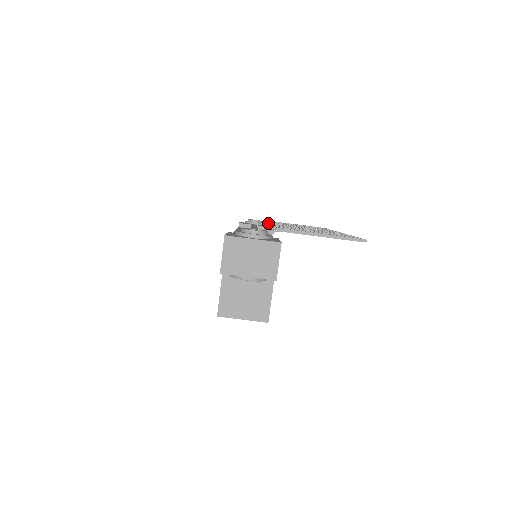
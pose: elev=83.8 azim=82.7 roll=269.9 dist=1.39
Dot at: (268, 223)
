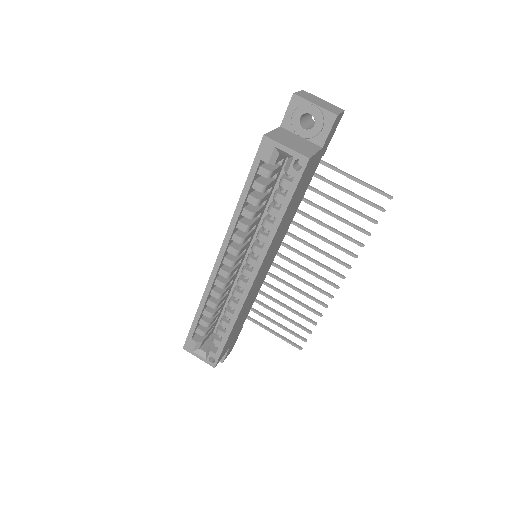
Dot at: occluded
